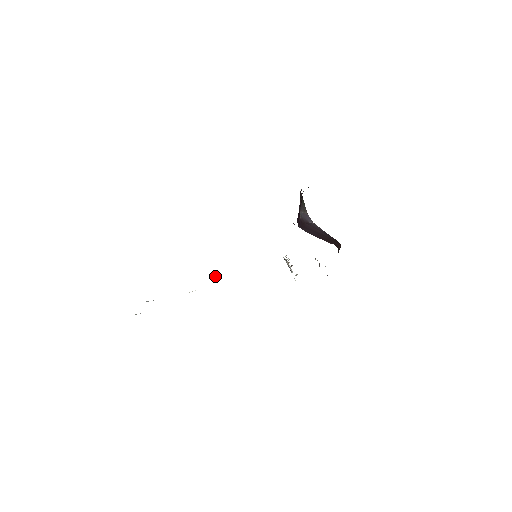
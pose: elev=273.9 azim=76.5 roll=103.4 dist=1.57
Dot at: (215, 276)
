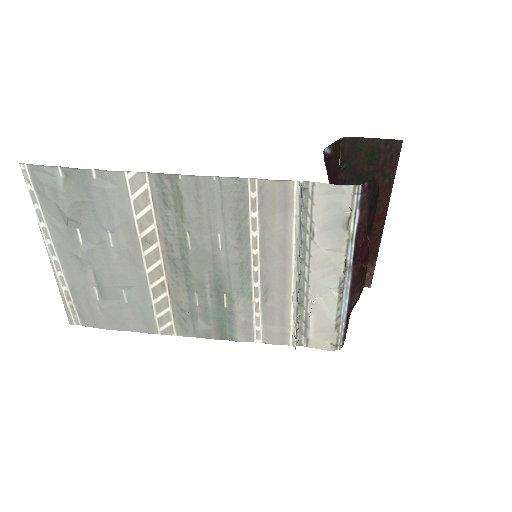
Dot at: (186, 311)
